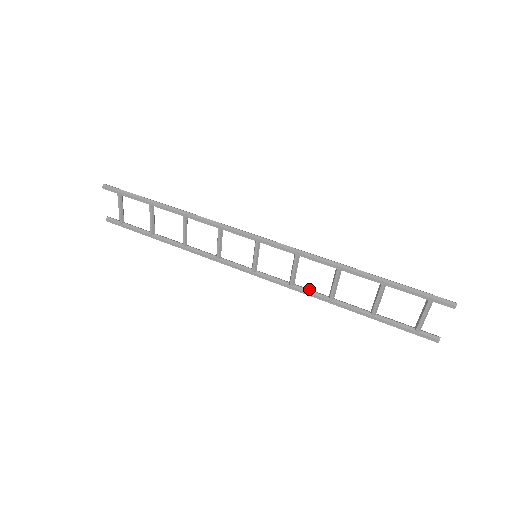
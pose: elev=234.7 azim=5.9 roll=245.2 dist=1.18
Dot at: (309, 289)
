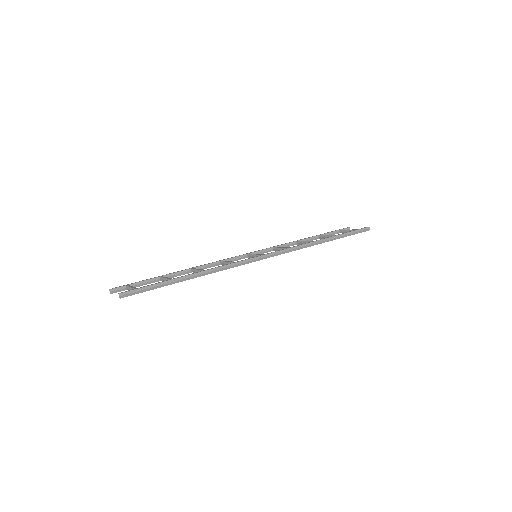
Dot at: (284, 245)
